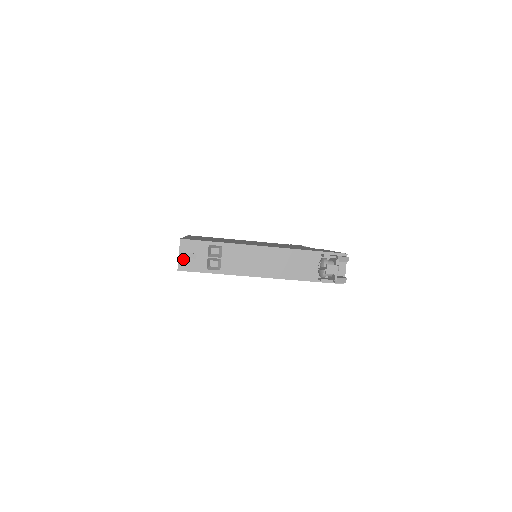
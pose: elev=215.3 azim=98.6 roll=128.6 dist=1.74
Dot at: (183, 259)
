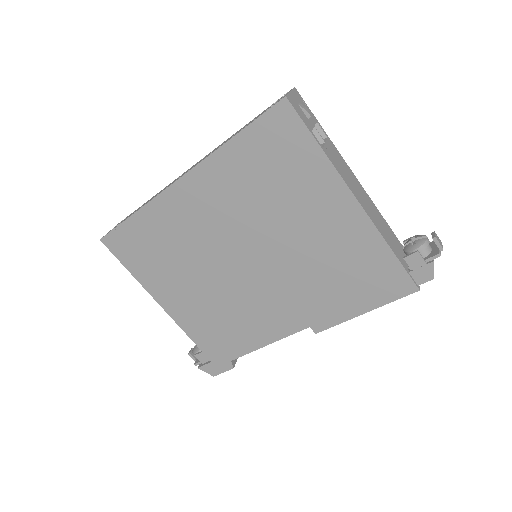
Dot at: (293, 98)
